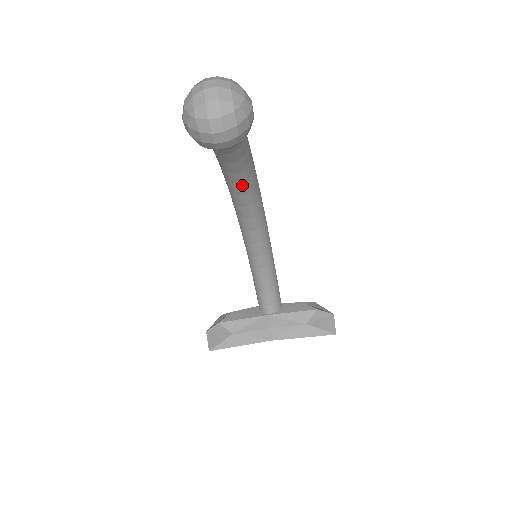
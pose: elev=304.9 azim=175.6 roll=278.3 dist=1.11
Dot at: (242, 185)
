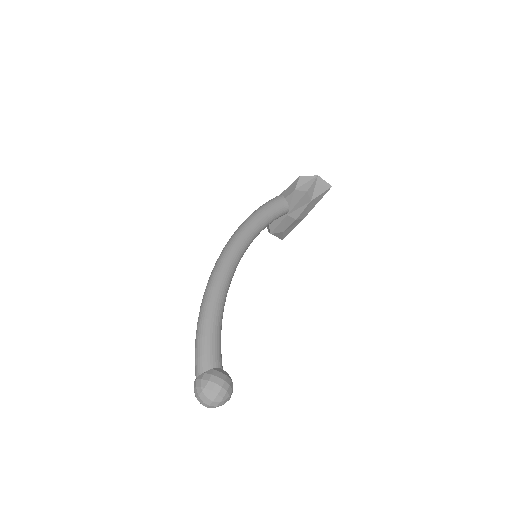
Dot at: (224, 305)
